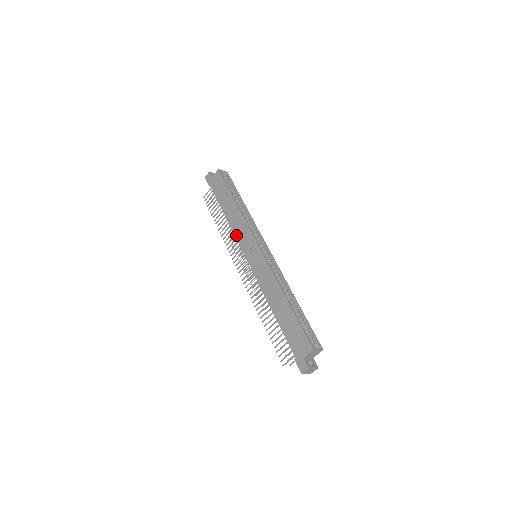
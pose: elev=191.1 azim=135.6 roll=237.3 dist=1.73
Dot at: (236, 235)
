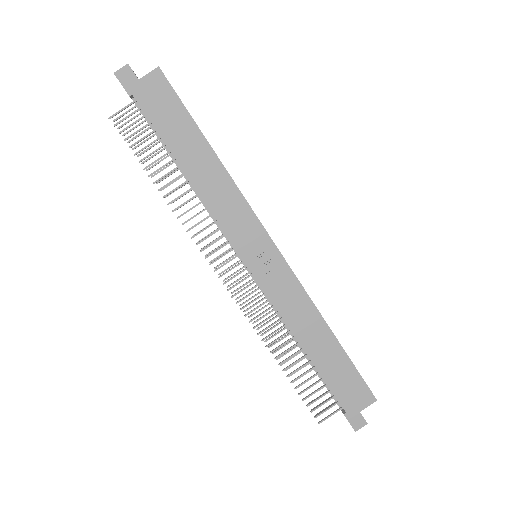
Dot at: (218, 217)
